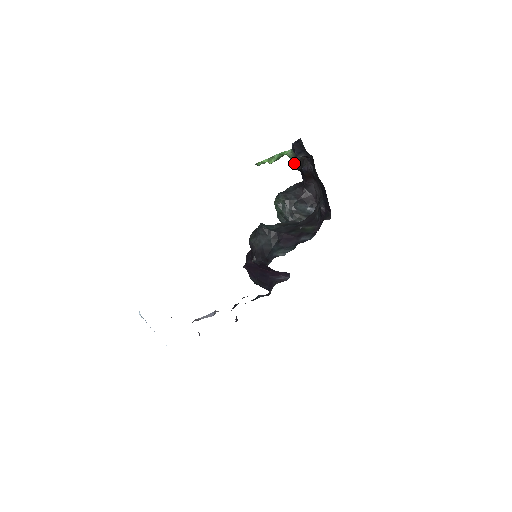
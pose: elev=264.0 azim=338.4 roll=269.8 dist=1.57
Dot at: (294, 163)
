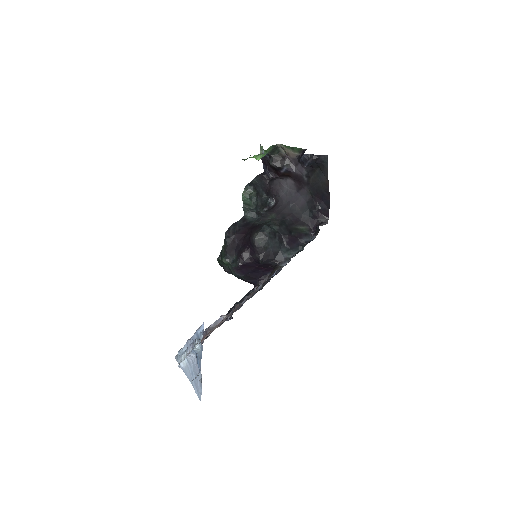
Dot at: occluded
